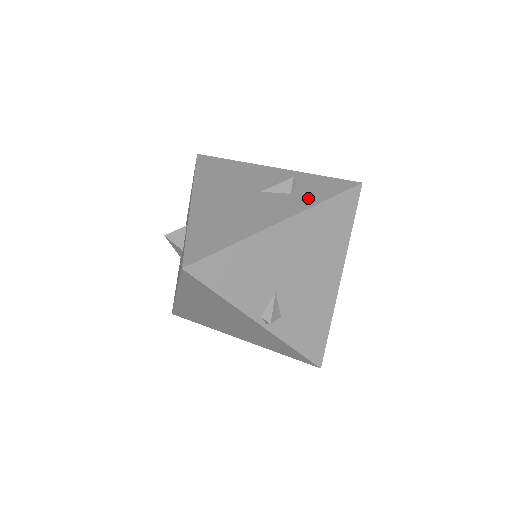
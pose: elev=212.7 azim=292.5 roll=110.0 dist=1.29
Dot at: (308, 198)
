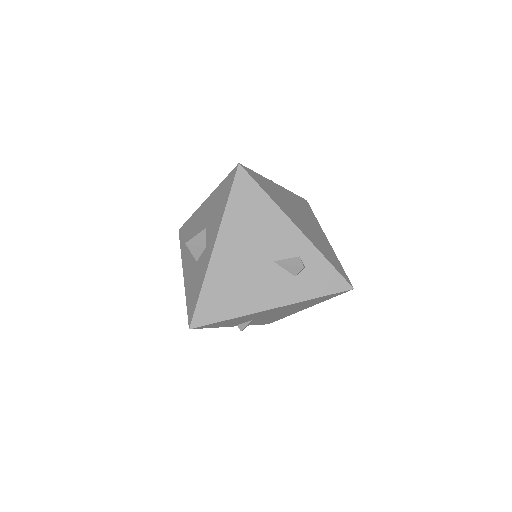
Dot at: (305, 289)
